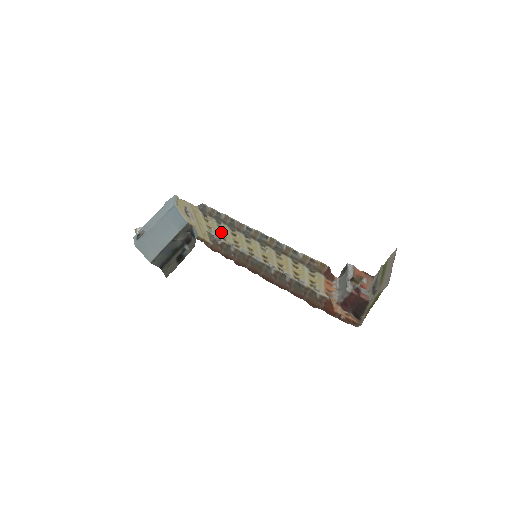
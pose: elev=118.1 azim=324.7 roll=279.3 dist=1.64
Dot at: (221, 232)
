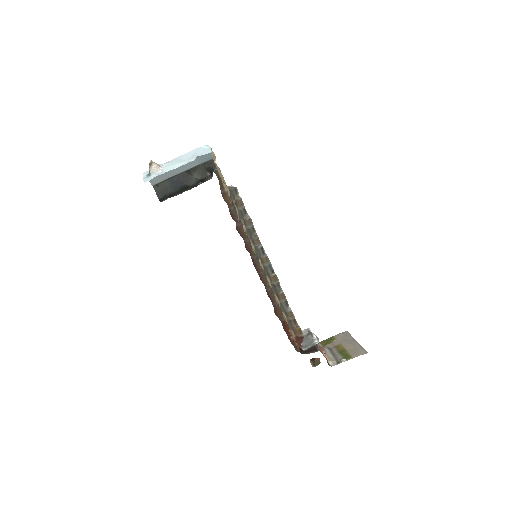
Dot at: occluded
